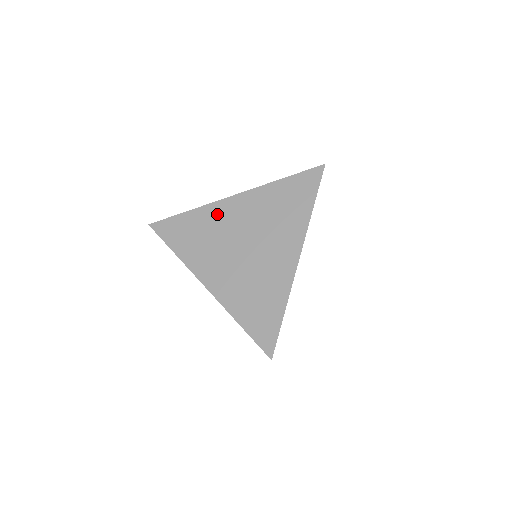
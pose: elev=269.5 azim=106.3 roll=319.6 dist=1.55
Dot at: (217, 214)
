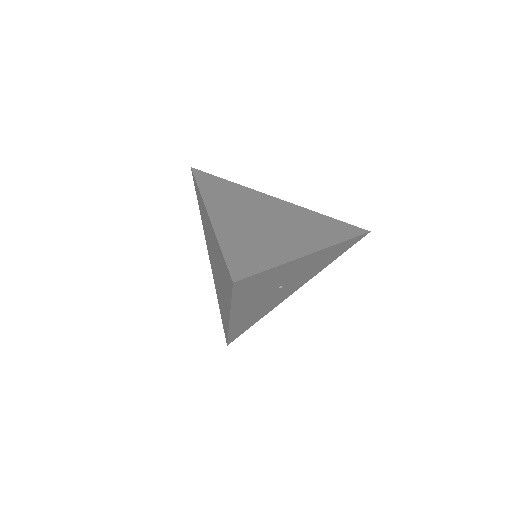
Dot at: (257, 196)
